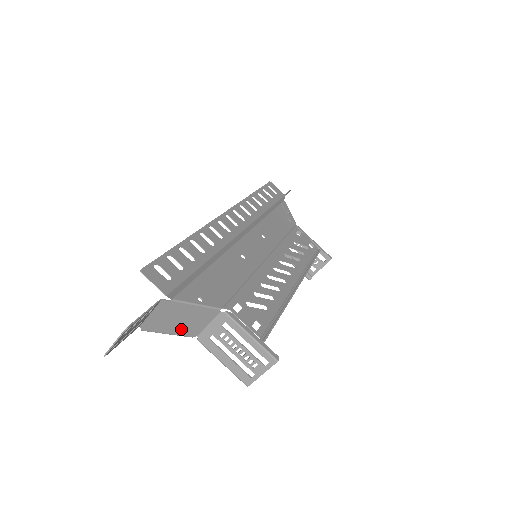
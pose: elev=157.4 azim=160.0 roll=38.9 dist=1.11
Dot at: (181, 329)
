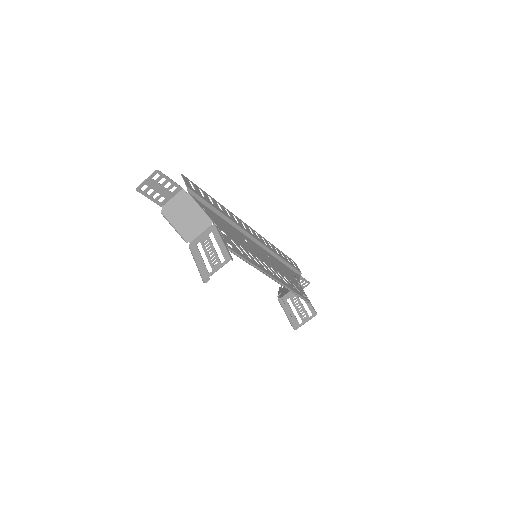
Dot at: (183, 227)
